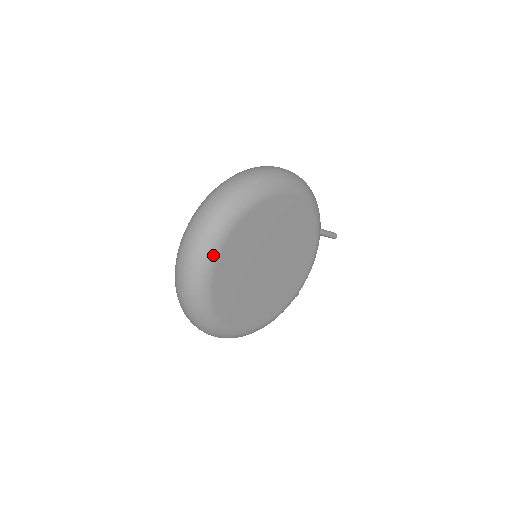
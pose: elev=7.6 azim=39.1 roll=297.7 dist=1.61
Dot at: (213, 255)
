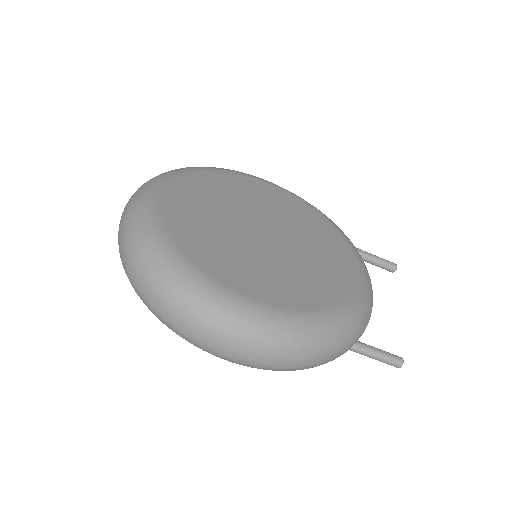
Dot at: (154, 189)
